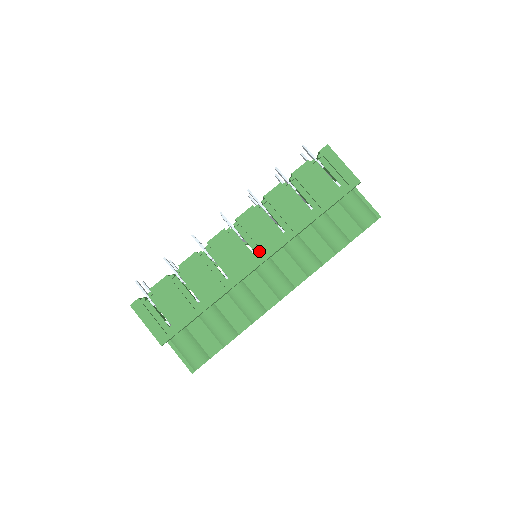
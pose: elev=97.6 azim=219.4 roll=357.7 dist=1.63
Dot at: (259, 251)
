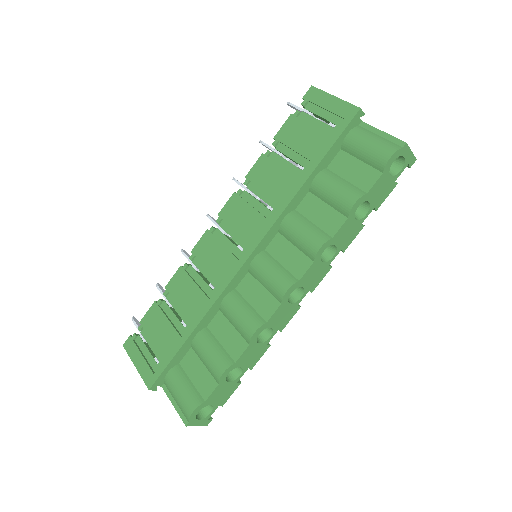
Dot at: (246, 244)
